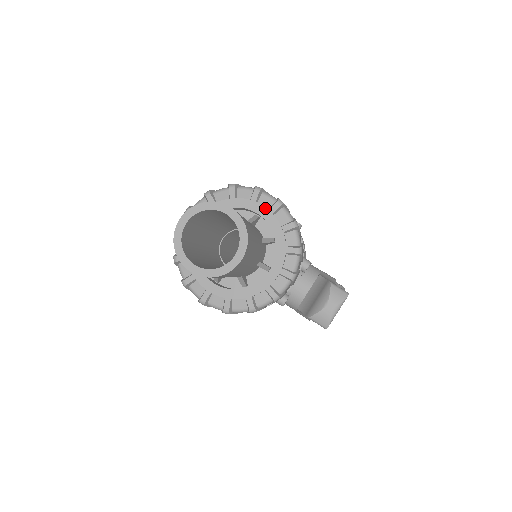
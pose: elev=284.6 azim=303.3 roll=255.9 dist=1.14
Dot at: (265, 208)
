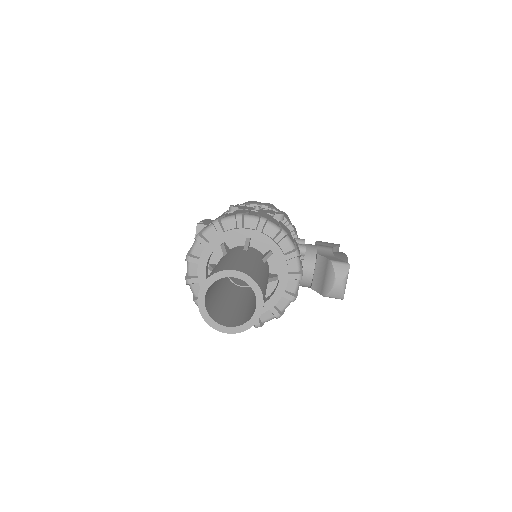
Dot at: (253, 230)
